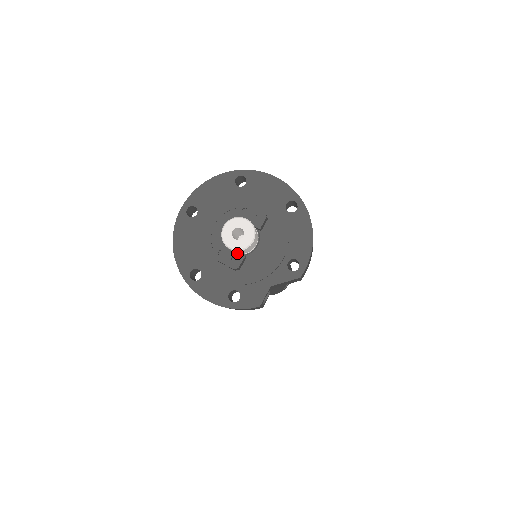
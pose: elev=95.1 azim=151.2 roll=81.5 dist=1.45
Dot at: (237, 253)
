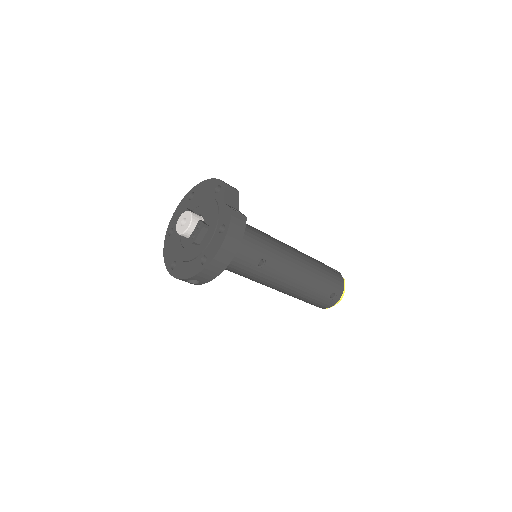
Dot at: (197, 226)
